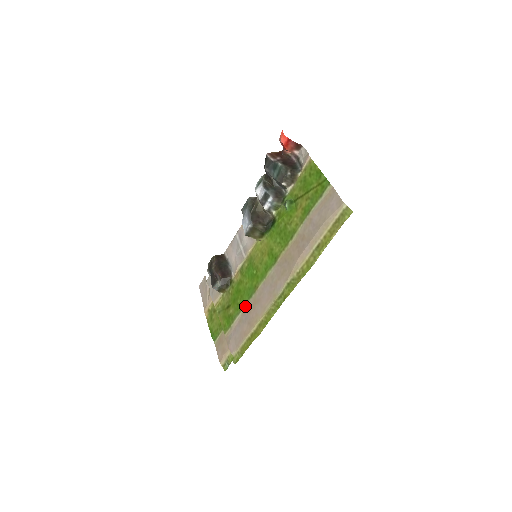
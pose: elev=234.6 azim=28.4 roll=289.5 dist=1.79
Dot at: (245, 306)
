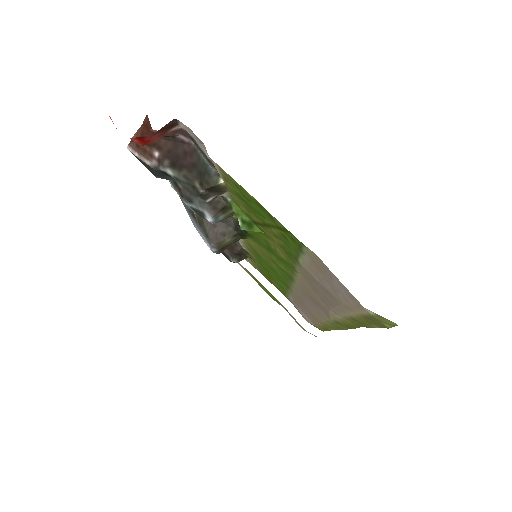
Dot at: occluded
